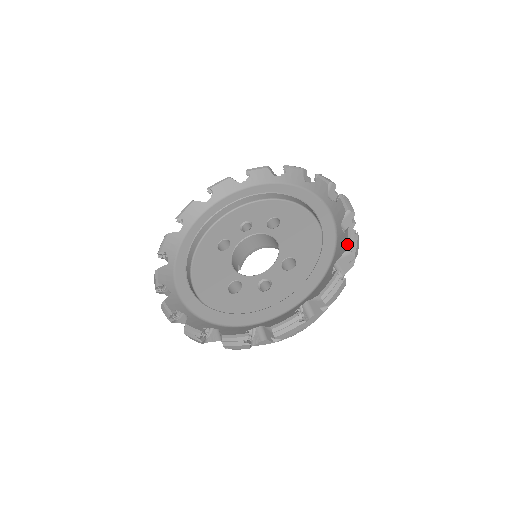
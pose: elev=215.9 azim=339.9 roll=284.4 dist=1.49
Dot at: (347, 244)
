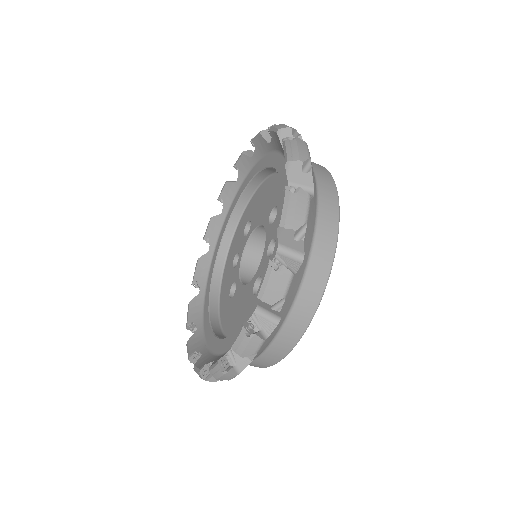
Dot at: (274, 131)
